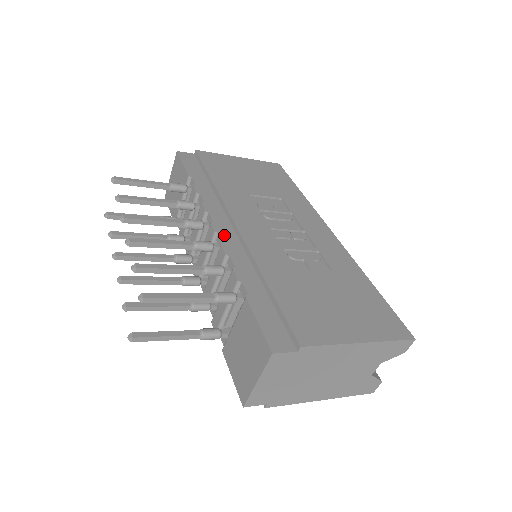
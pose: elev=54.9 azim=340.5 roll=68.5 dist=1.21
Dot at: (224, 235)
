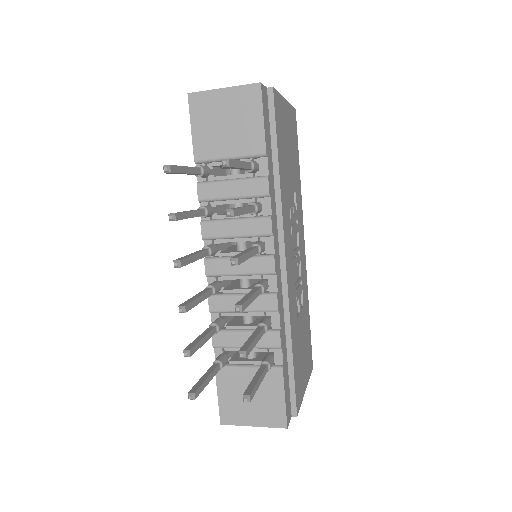
Dot at: (278, 277)
